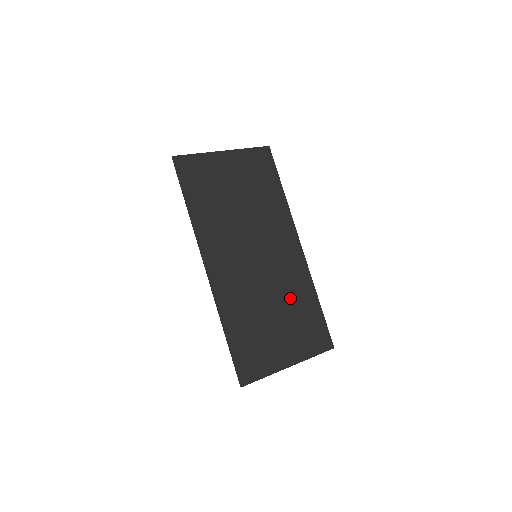
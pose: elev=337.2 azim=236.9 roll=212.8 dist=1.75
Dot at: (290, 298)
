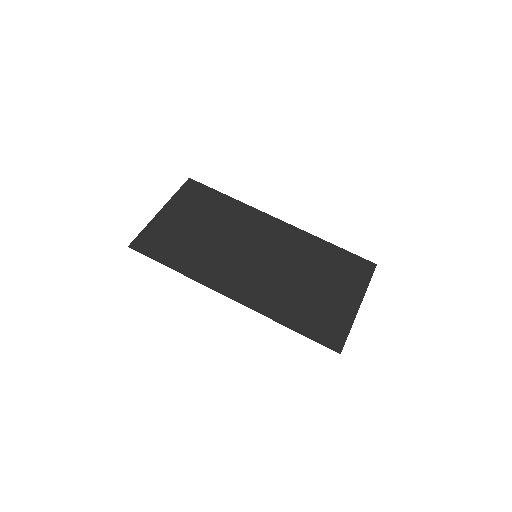
Dot at: (310, 261)
